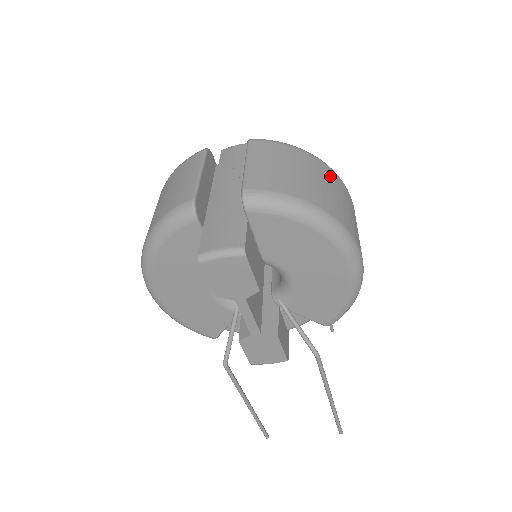
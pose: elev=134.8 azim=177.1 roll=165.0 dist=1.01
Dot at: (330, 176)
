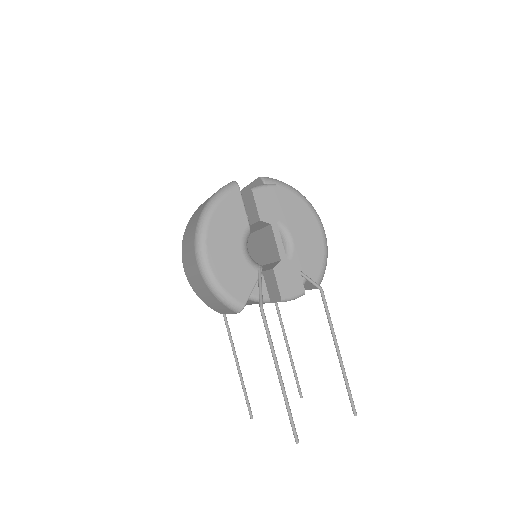
Dot at: occluded
